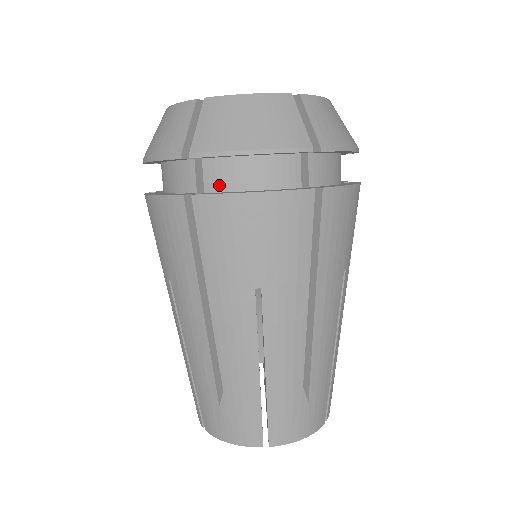
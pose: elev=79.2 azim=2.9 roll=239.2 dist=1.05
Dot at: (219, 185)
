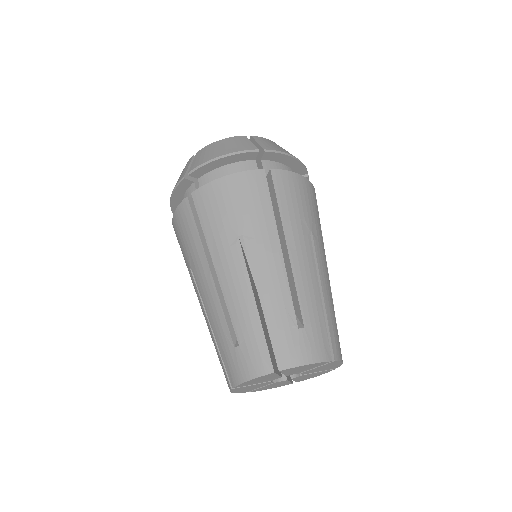
Dot at: occluded
